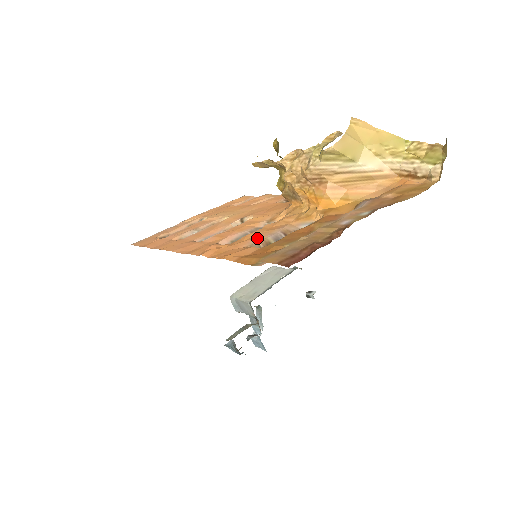
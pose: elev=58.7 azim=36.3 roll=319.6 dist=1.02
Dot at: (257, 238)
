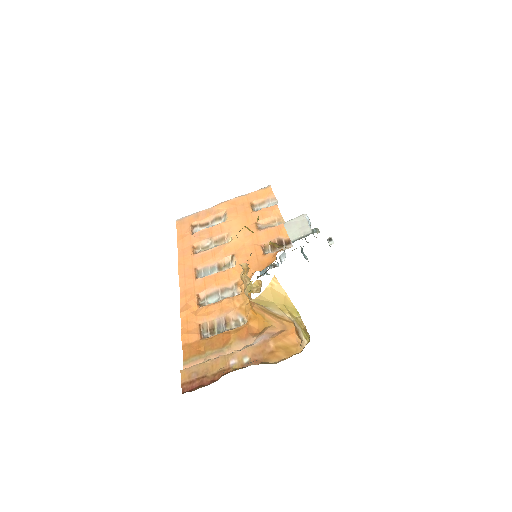
Dot at: (210, 317)
